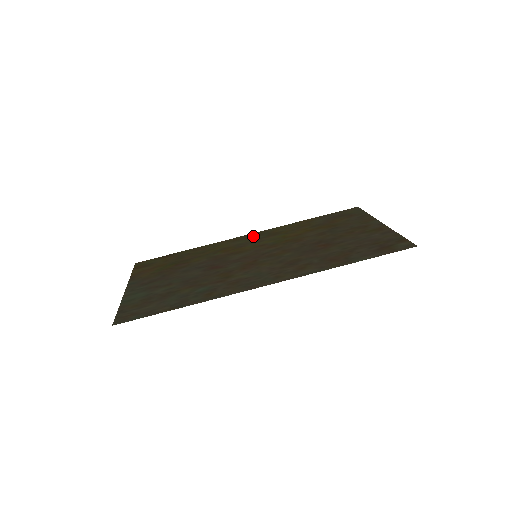
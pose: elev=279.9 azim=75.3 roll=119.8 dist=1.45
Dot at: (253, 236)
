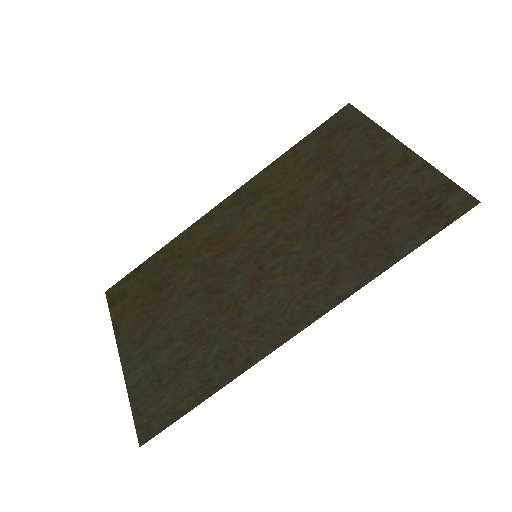
Dot at: (231, 205)
